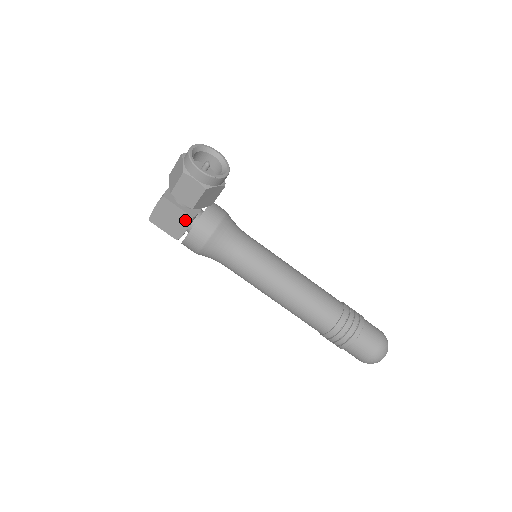
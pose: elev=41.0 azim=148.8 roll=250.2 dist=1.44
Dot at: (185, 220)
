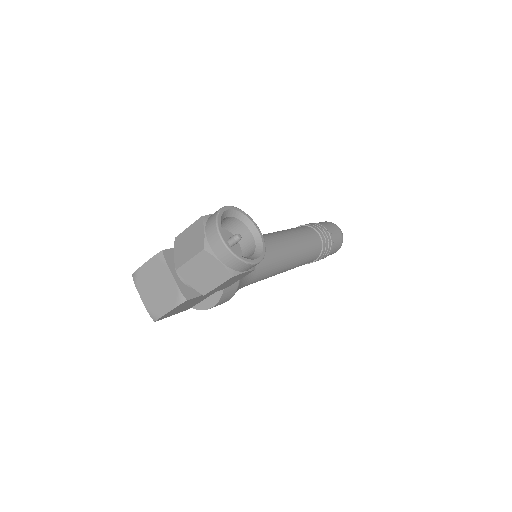
Dot at: (207, 296)
